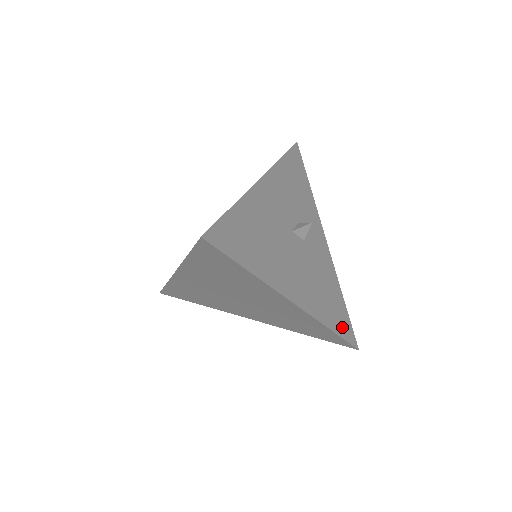
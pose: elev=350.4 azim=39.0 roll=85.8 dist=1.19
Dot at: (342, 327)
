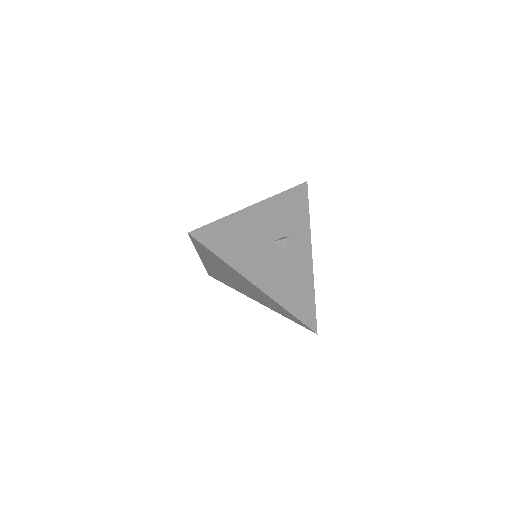
Dot at: (304, 314)
